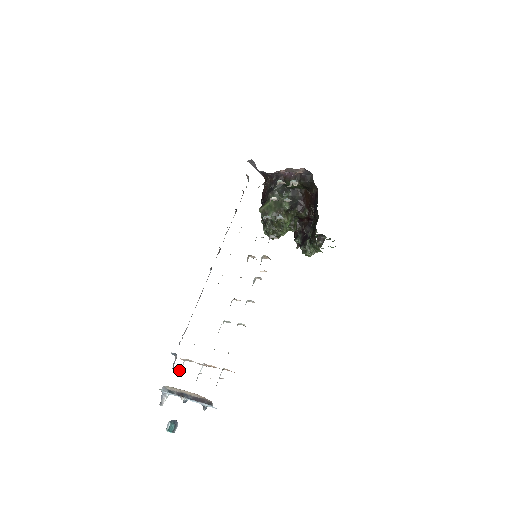
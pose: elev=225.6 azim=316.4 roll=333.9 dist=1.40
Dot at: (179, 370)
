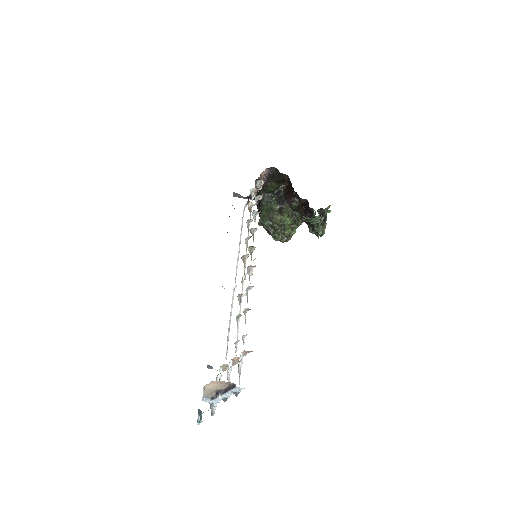
Dot at: (217, 378)
